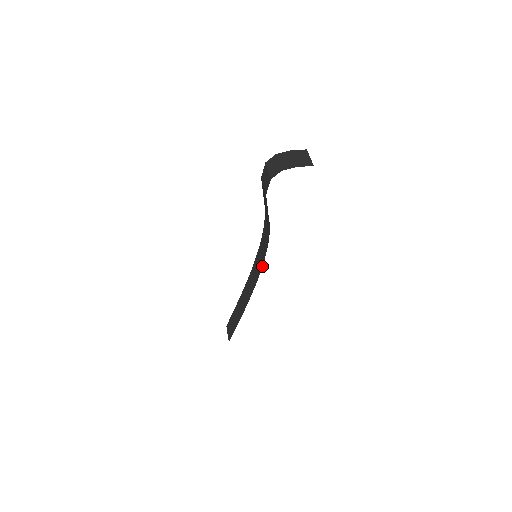
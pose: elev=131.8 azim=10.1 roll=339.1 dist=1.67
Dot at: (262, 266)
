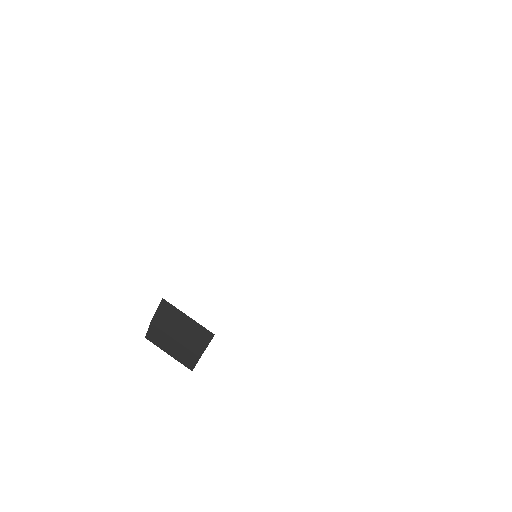
Dot at: occluded
